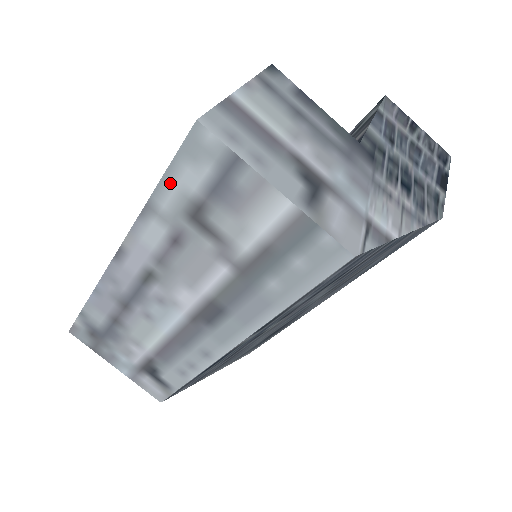
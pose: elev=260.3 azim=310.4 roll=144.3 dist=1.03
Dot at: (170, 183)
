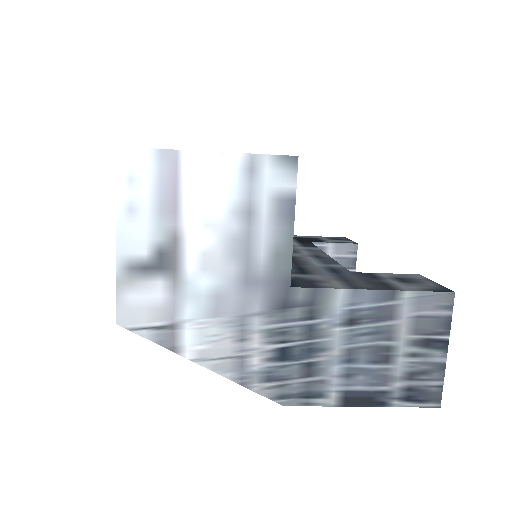
Dot at: occluded
